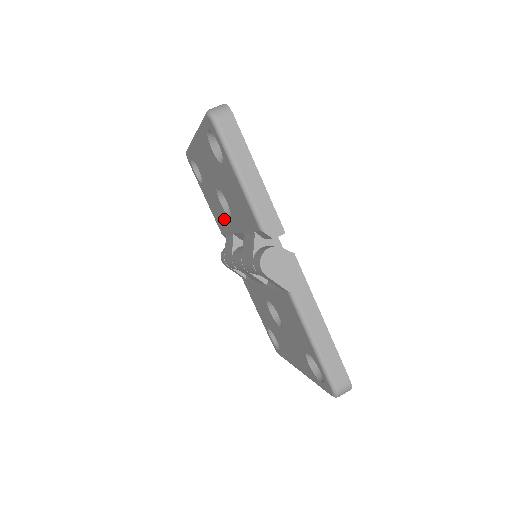
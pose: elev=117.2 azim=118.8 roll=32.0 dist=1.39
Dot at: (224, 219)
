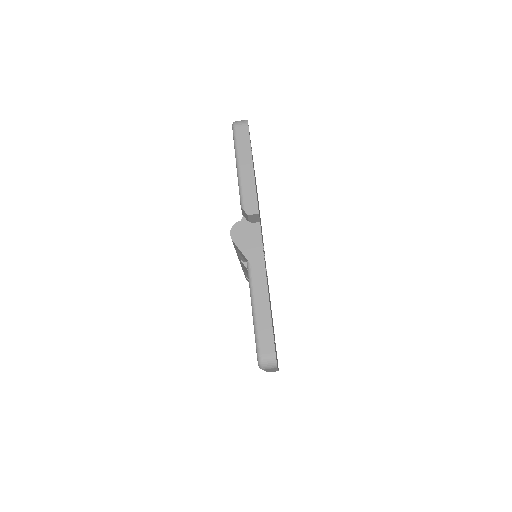
Dot at: occluded
